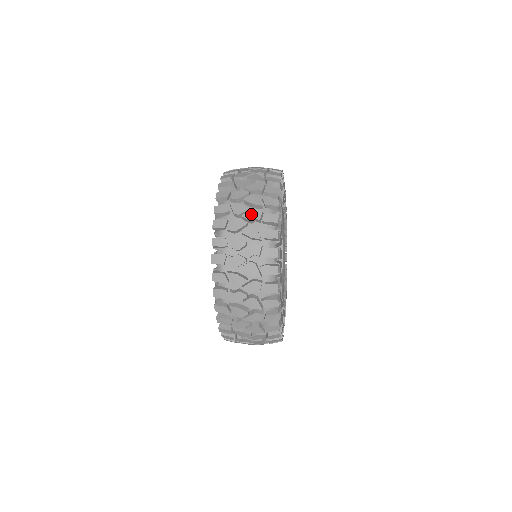
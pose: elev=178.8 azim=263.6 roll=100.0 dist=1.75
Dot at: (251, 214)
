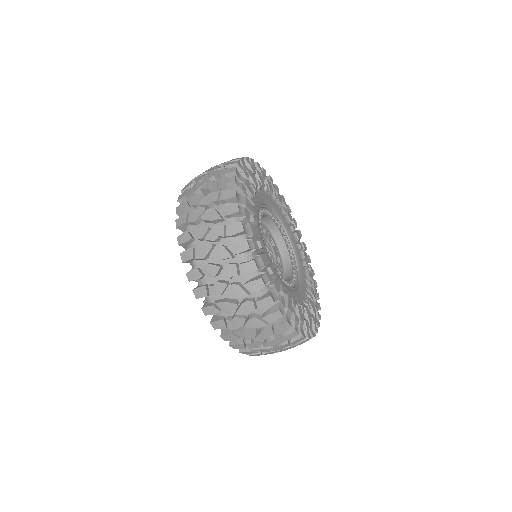
Dot at: occluded
